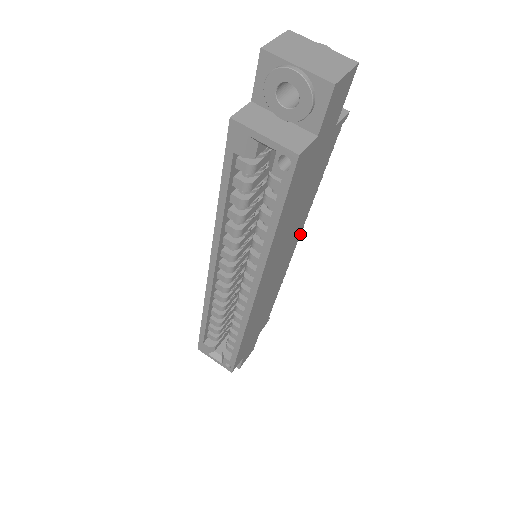
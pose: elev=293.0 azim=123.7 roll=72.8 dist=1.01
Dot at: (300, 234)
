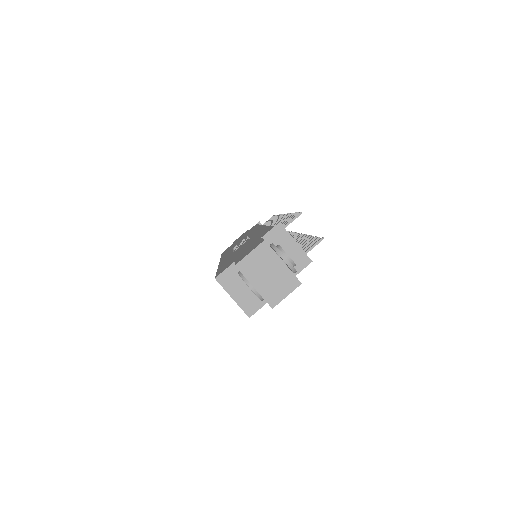
Dot at: occluded
